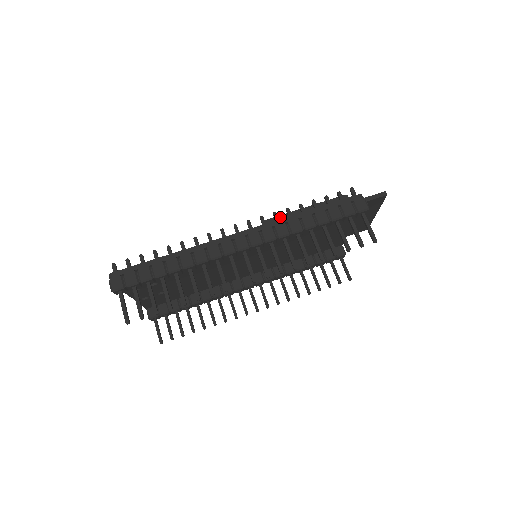
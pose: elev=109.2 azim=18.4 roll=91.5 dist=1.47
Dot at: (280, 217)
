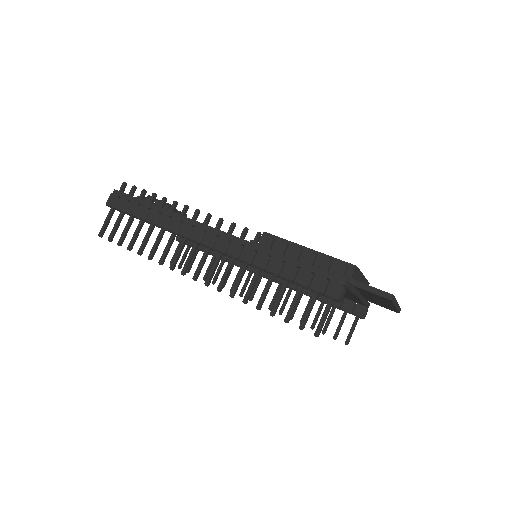
Dot at: (279, 239)
